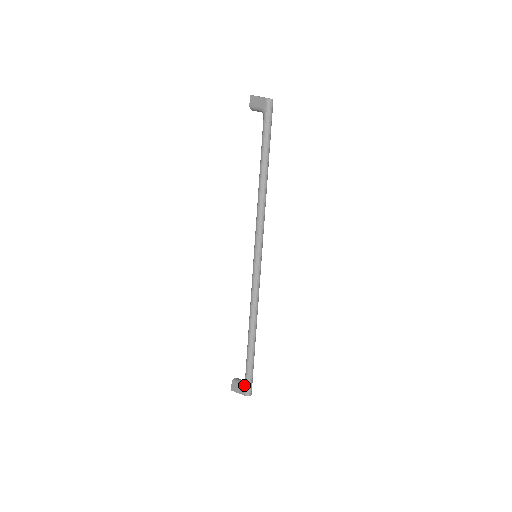
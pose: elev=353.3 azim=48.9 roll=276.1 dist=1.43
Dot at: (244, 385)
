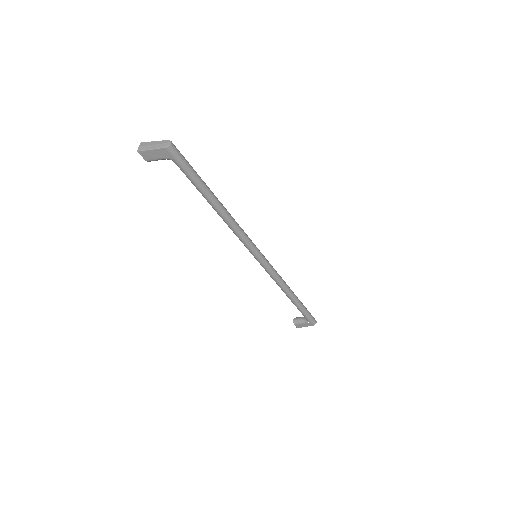
Dot at: occluded
